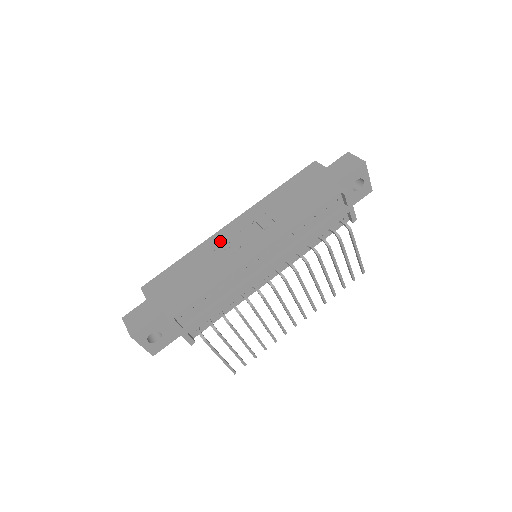
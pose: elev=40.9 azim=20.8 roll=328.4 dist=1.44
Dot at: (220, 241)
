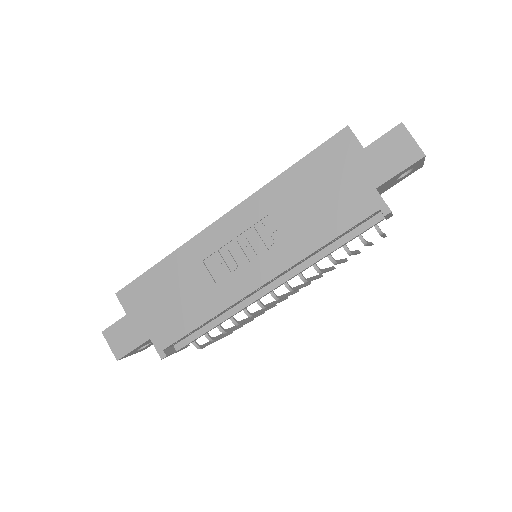
Dot at: (209, 248)
